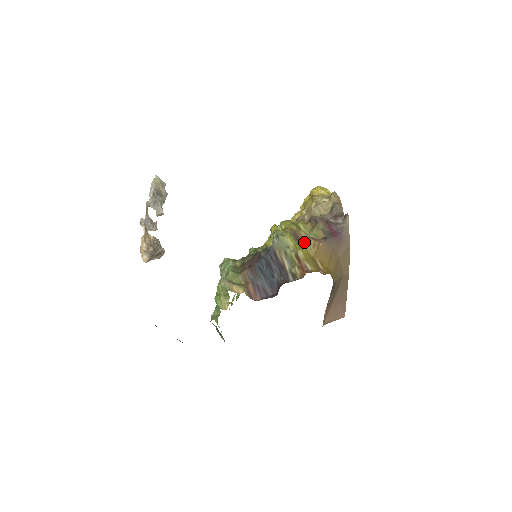
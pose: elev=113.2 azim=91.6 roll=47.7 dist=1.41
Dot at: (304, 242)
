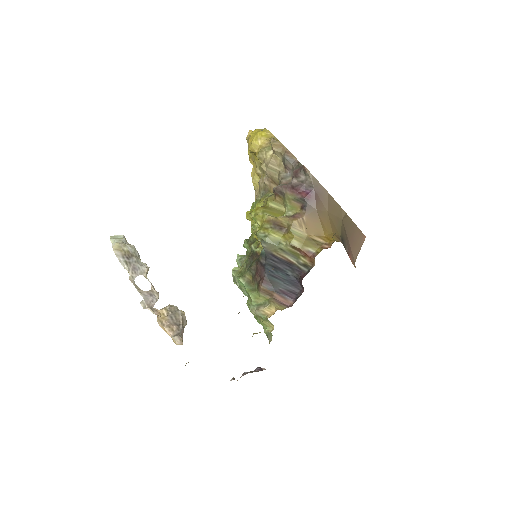
Dot at: (289, 229)
